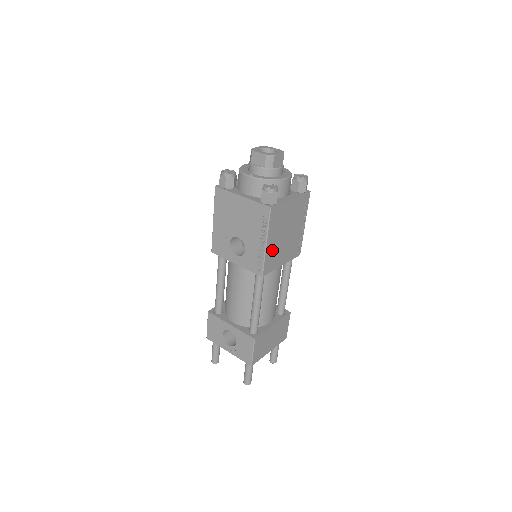
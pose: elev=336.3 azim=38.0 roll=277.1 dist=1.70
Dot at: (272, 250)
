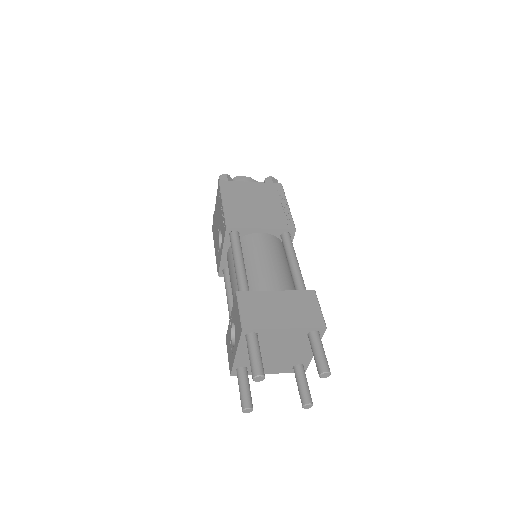
Dot at: (235, 211)
